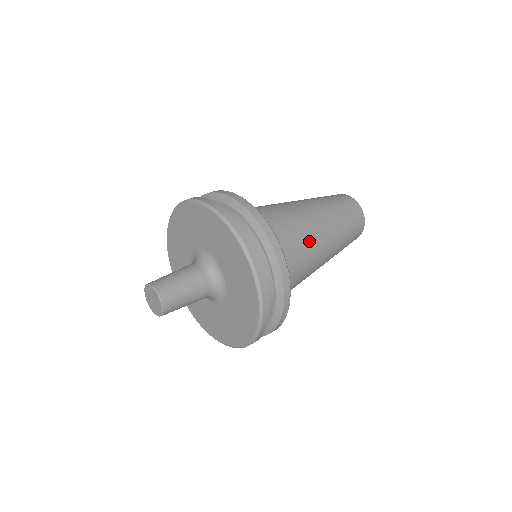
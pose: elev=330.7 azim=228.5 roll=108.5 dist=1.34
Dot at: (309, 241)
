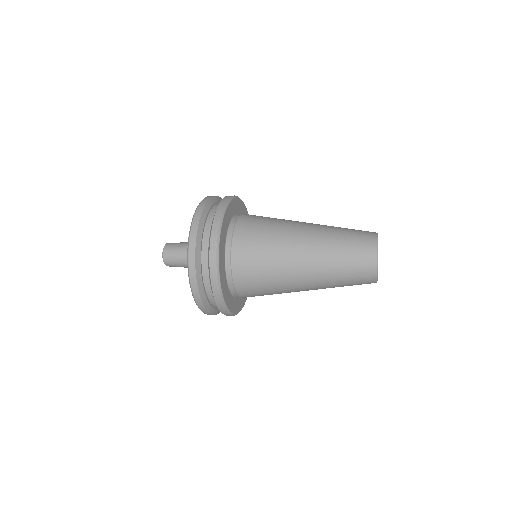
Dot at: (278, 232)
